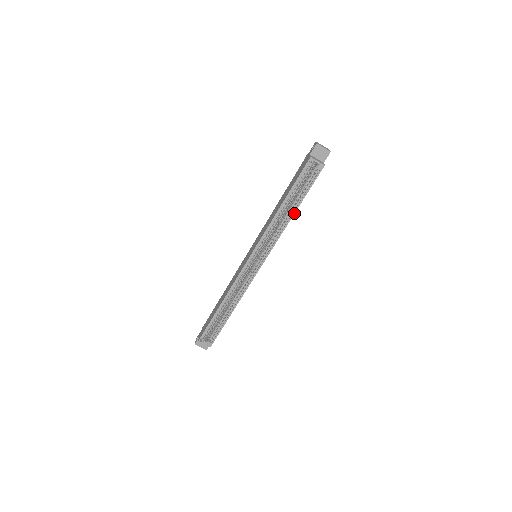
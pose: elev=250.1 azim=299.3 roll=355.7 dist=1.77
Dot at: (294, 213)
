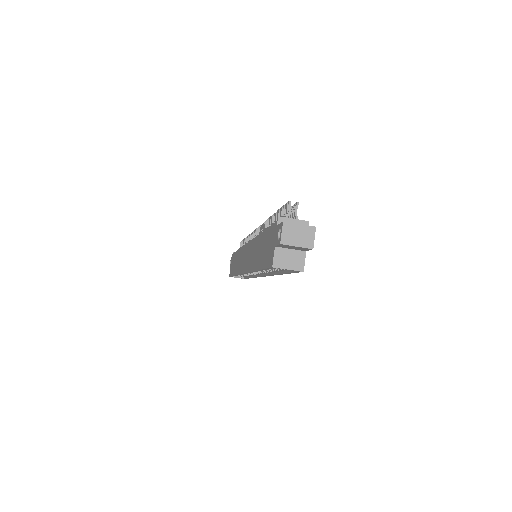
Dot at: (280, 274)
